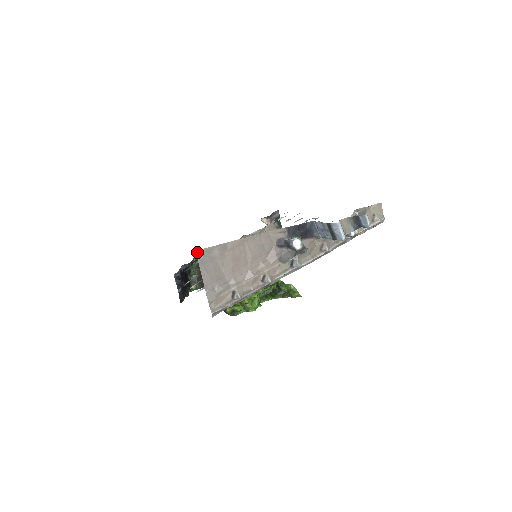
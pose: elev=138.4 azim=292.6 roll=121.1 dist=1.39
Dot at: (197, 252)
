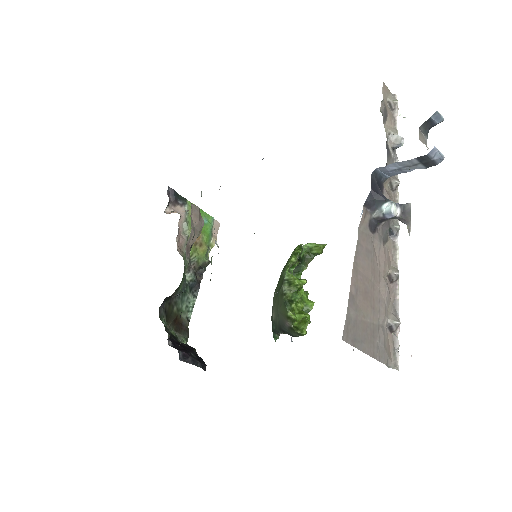
Dot at: (343, 339)
